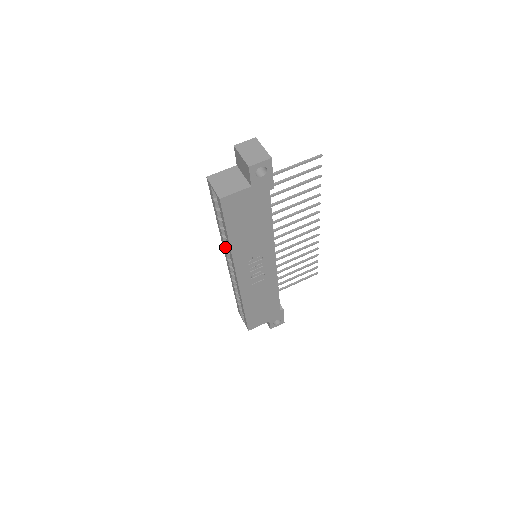
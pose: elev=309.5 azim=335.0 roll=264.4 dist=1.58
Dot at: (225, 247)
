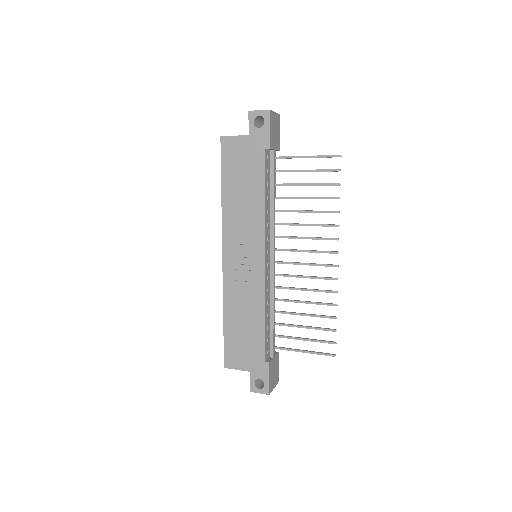
Dot at: occluded
